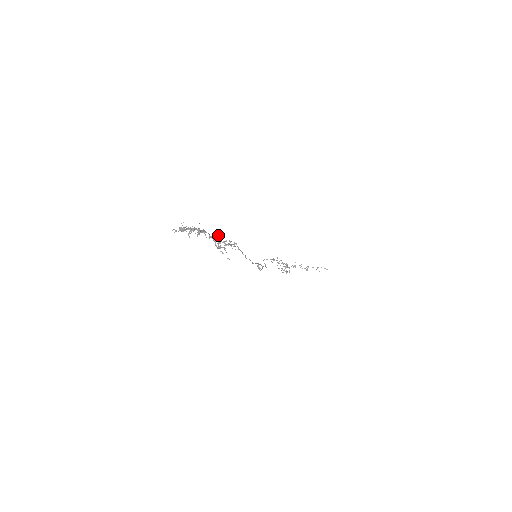
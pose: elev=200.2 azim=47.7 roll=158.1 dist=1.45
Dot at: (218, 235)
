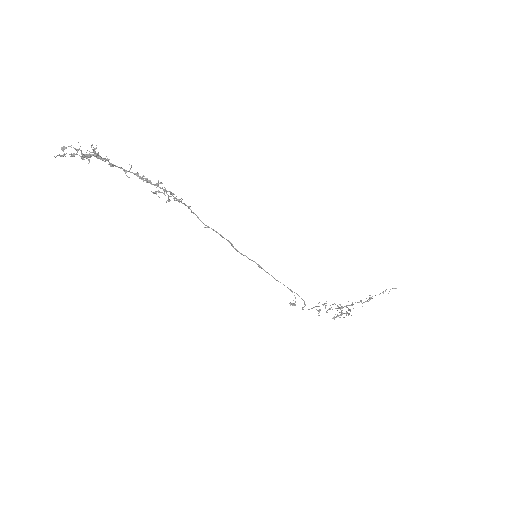
Dot at: (144, 180)
